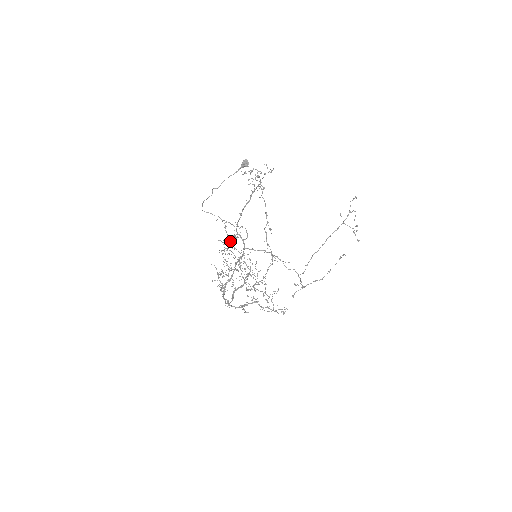
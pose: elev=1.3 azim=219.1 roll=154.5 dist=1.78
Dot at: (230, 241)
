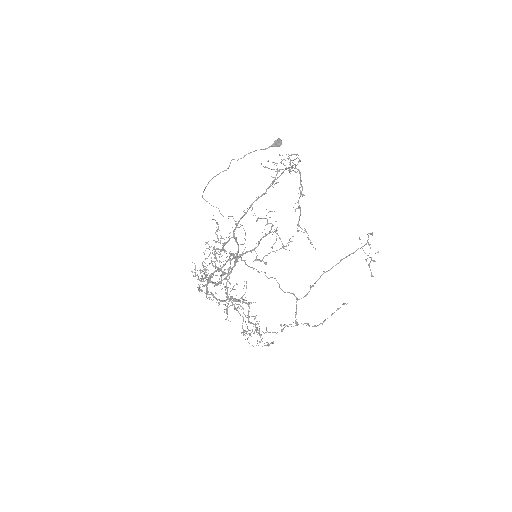
Dot at: (218, 248)
